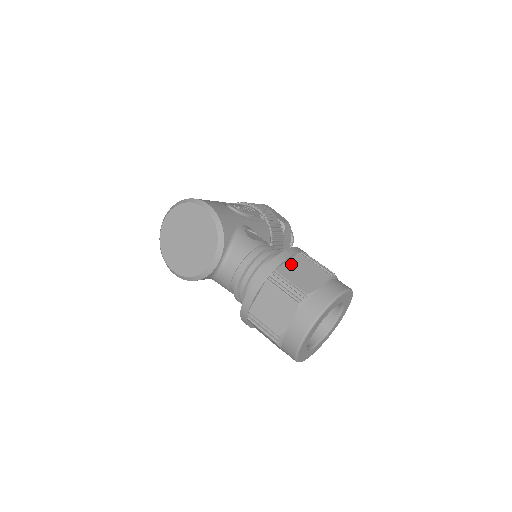
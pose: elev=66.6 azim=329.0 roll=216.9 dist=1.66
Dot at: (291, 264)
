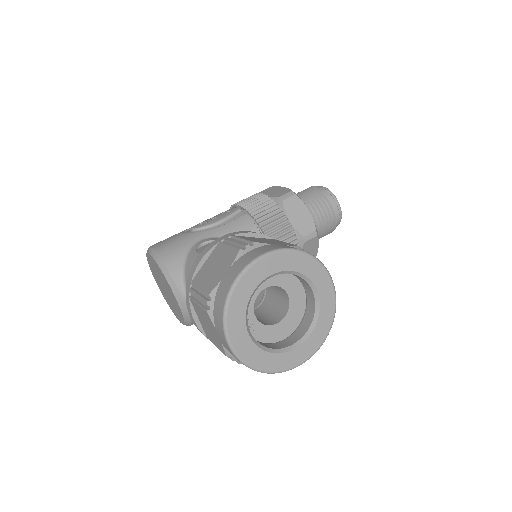
Dot at: (207, 263)
